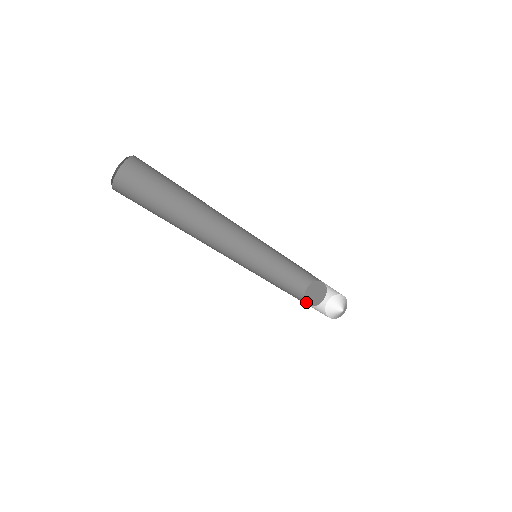
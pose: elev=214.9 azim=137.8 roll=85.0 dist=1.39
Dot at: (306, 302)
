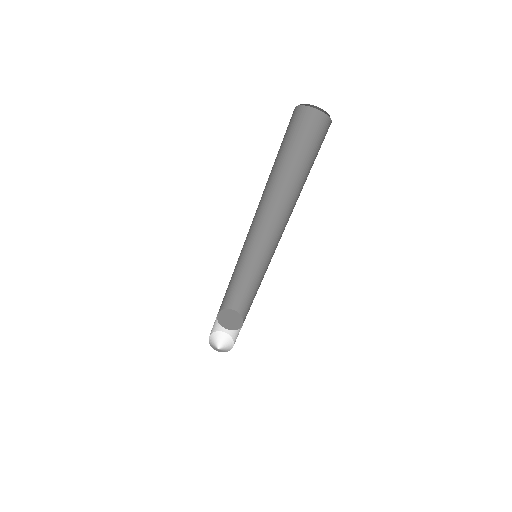
Dot at: (225, 327)
